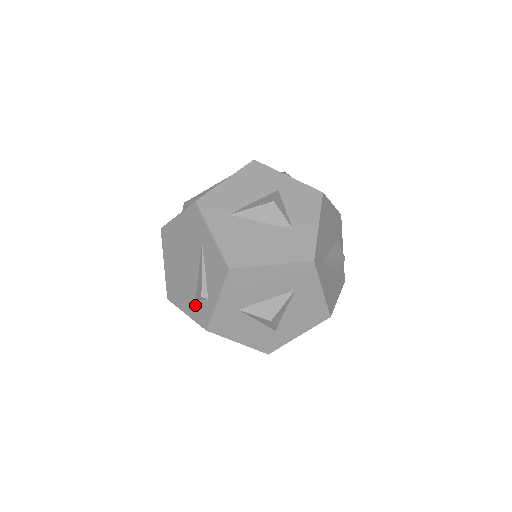
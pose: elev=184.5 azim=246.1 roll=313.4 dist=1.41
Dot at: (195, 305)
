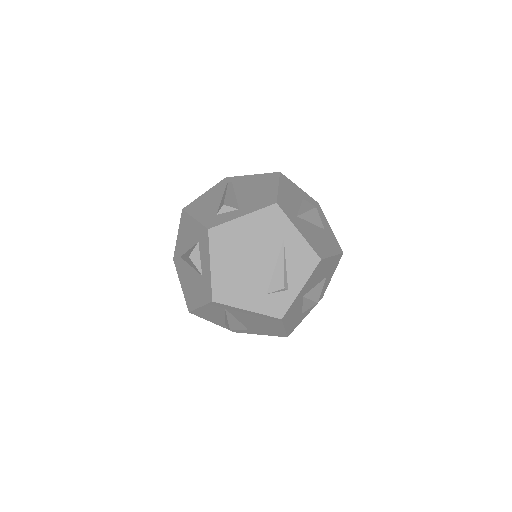
Dot at: (266, 299)
